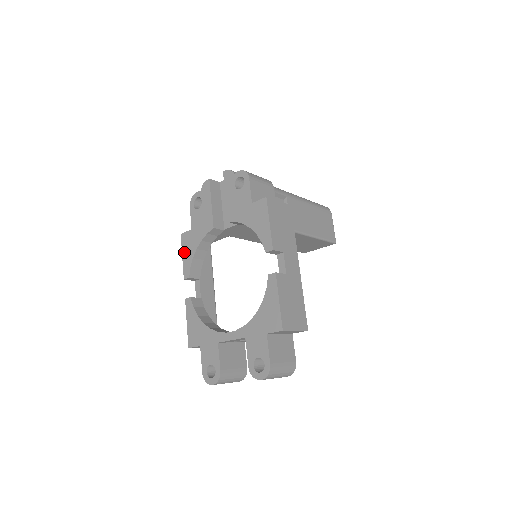
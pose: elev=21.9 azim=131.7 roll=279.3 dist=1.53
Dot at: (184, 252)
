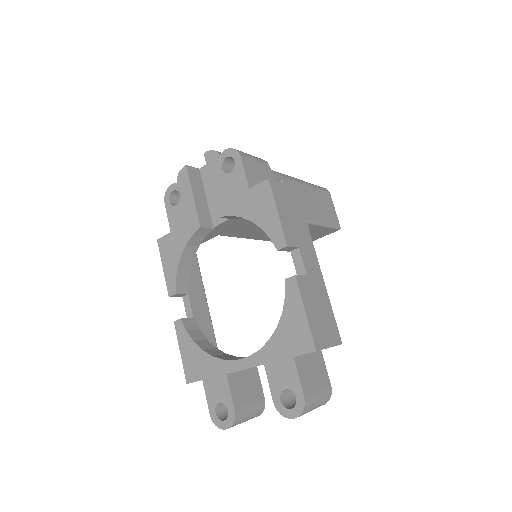
Dot at: (164, 262)
